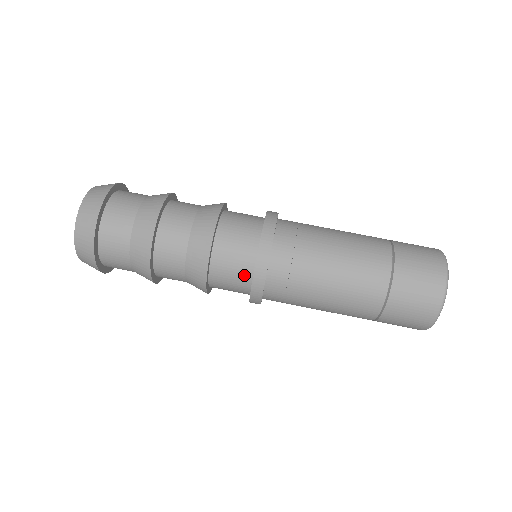
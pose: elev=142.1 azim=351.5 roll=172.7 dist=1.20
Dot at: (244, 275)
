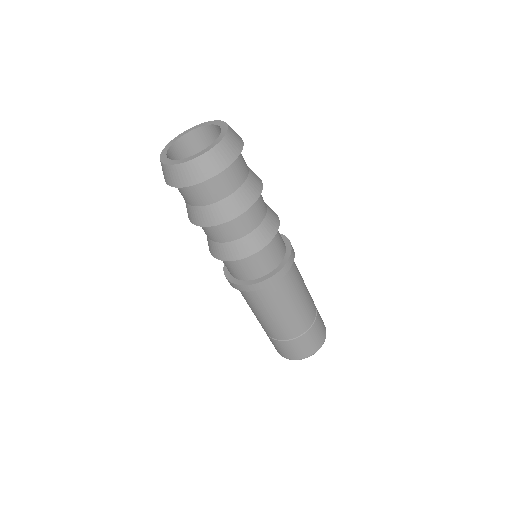
Dot at: (252, 275)
